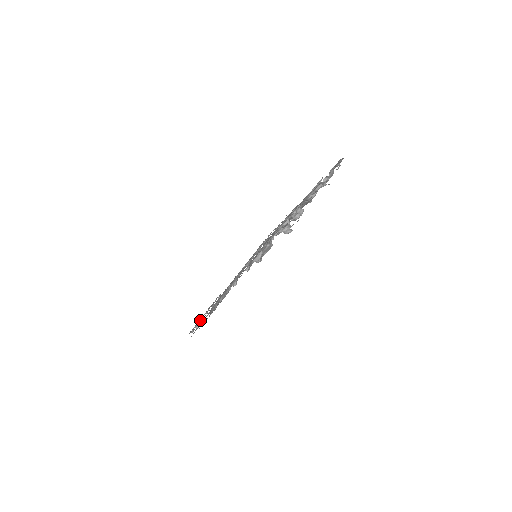
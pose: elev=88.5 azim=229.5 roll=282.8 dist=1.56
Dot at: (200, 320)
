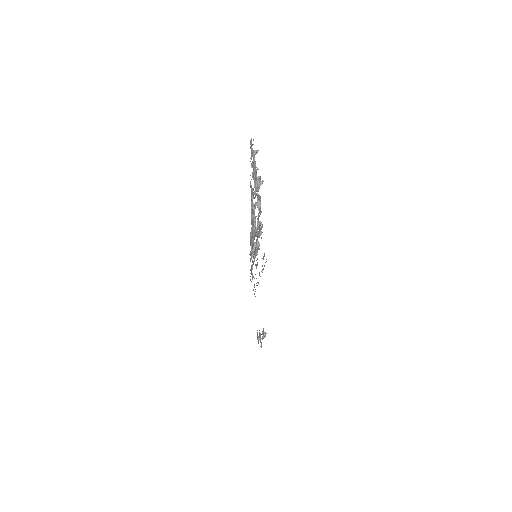
Dot at: occluded
